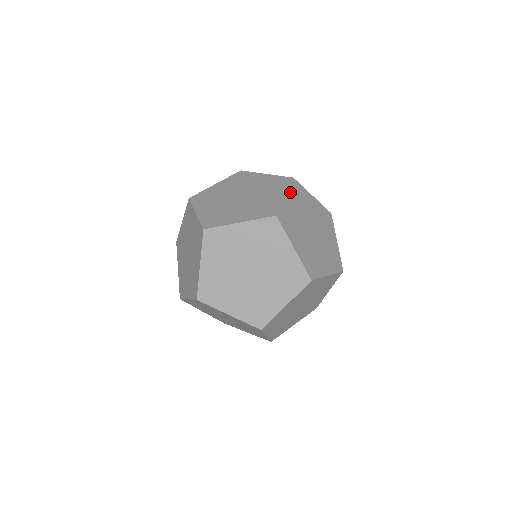
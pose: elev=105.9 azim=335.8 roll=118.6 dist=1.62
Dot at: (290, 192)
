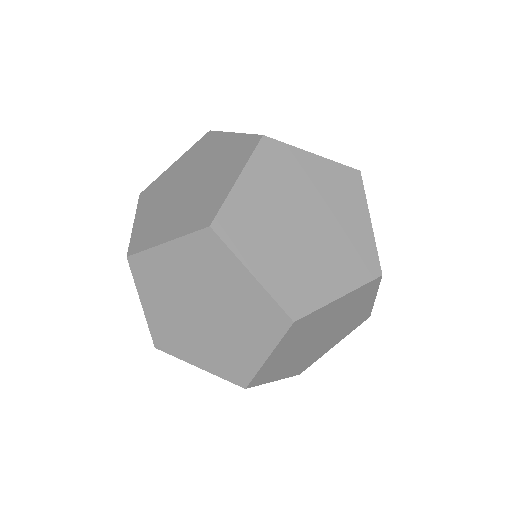
Dot at: (353, 293)
